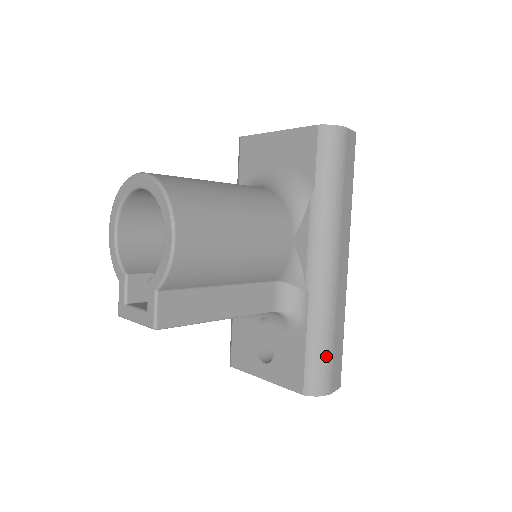
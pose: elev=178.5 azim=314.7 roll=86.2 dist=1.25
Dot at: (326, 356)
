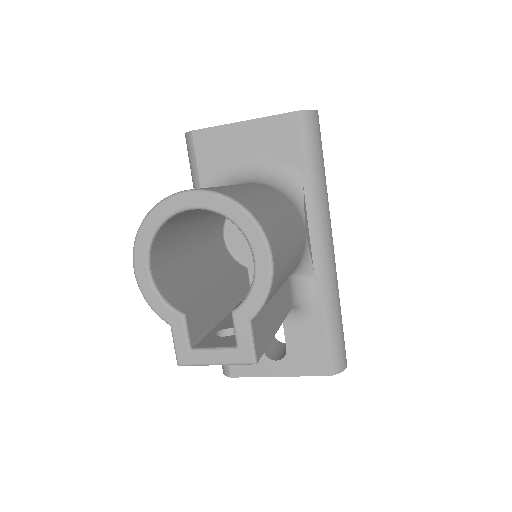
Dot at: (341, 333)
